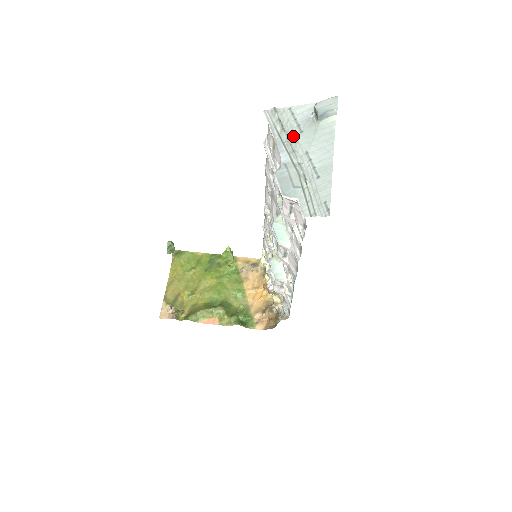
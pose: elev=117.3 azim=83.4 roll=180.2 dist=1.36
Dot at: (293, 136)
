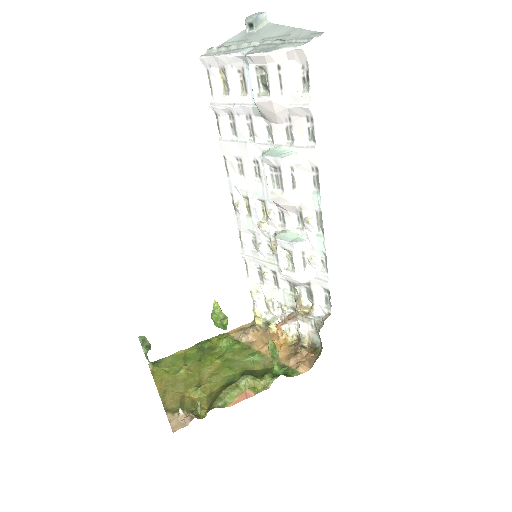
Dot at: occluded
